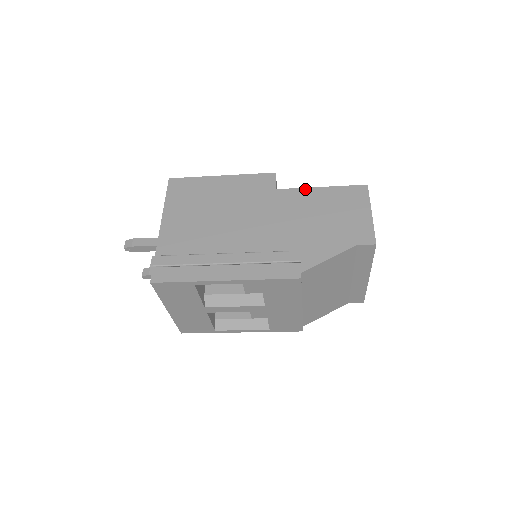
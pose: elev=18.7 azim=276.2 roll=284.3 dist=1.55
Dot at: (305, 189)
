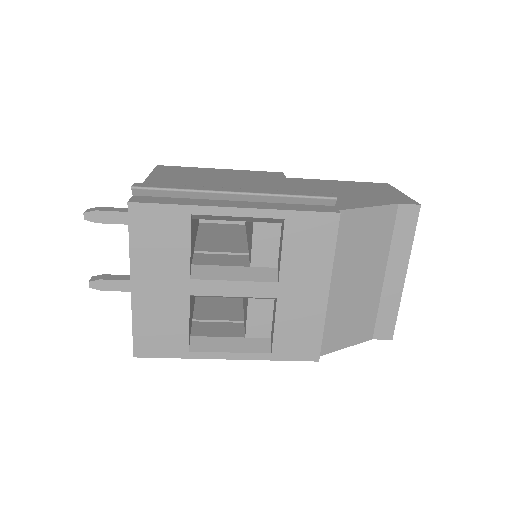
Dot at: (320, 180)
